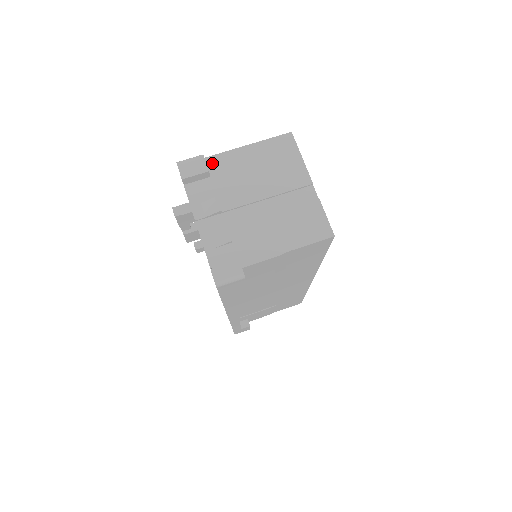
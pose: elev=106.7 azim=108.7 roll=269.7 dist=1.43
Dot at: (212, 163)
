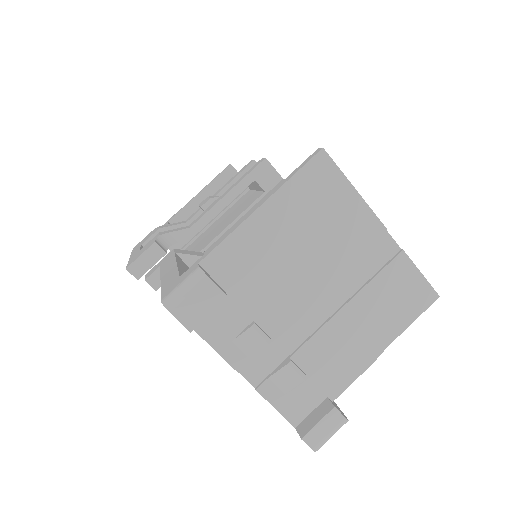
Dot at: (216, 267)
